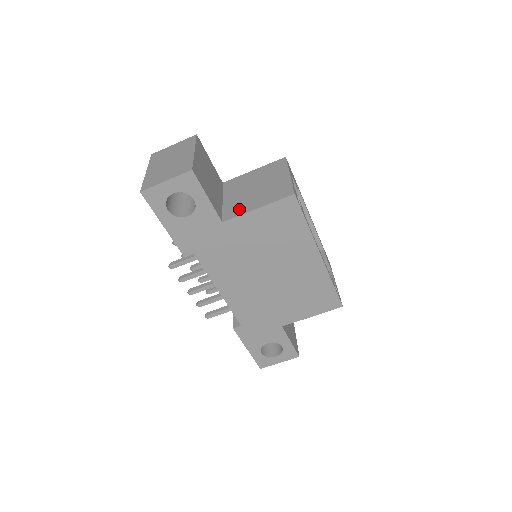
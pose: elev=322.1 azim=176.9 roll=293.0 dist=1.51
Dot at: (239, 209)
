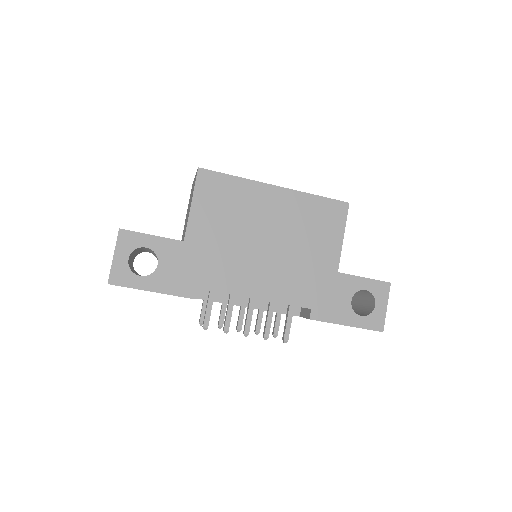
Dot at: (186, 224)
